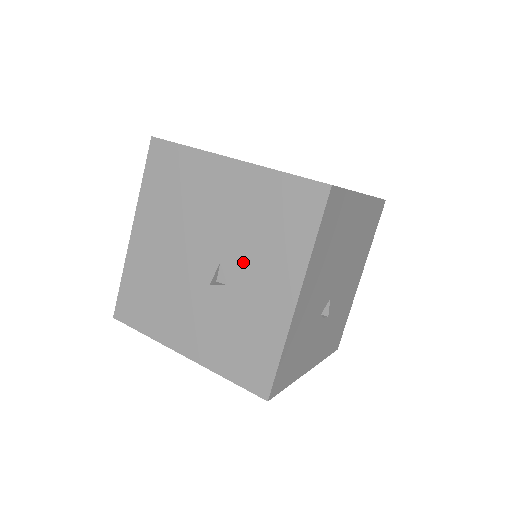
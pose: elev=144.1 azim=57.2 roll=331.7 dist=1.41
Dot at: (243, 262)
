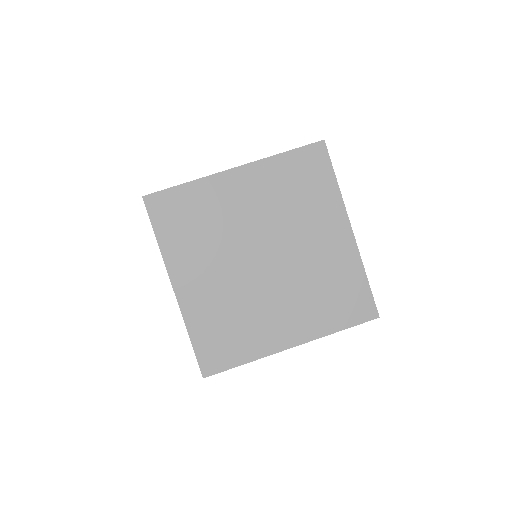
Dot at: occluded
